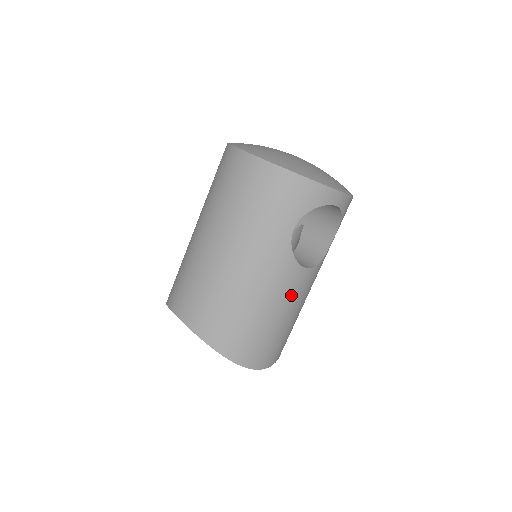
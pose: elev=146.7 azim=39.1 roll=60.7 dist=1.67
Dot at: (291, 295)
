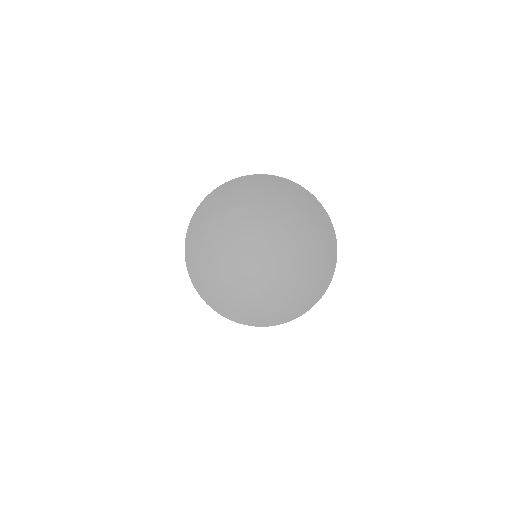
Dot at: occluded
